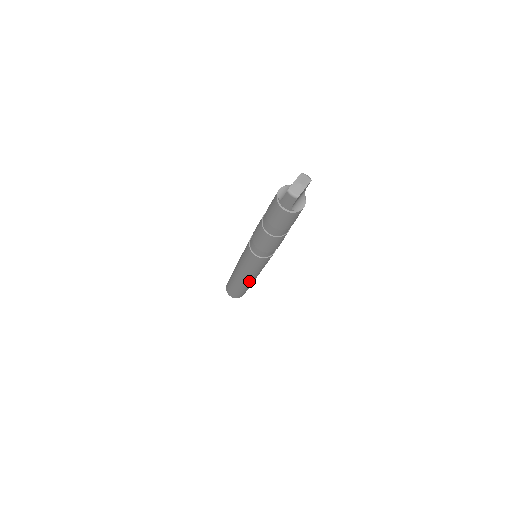
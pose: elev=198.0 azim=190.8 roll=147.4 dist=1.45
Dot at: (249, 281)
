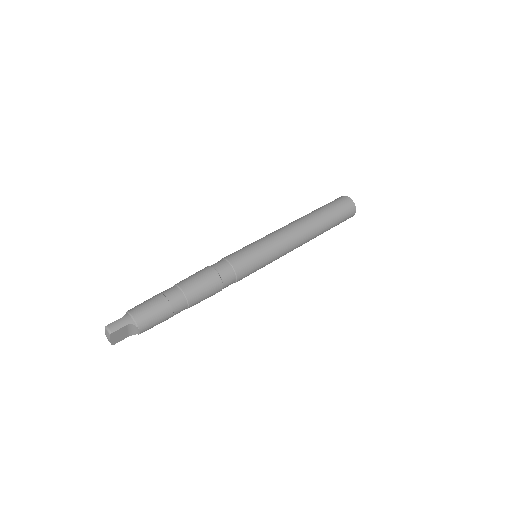
Dot at: occluded
